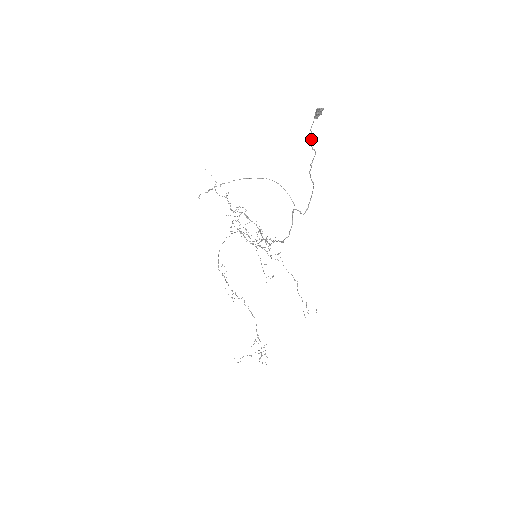
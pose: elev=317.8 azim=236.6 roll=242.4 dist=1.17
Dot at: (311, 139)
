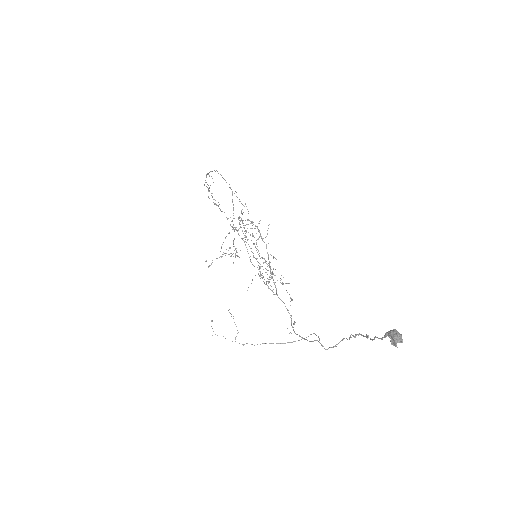
Dot at: (370, 338)
